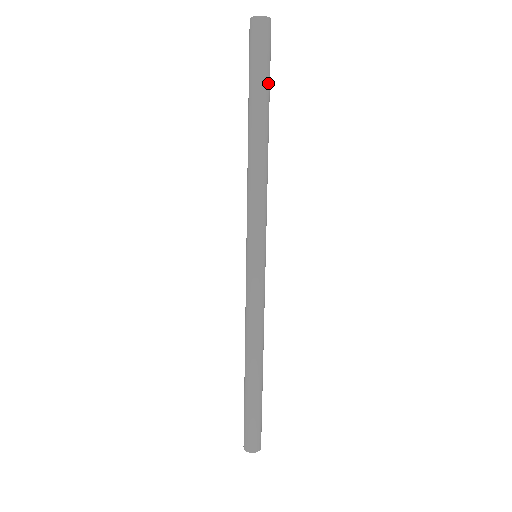
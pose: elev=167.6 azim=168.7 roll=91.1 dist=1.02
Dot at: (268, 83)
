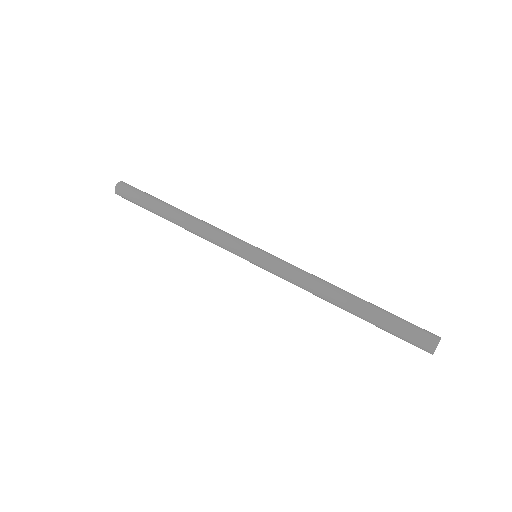
Dot at: (154, 197)
